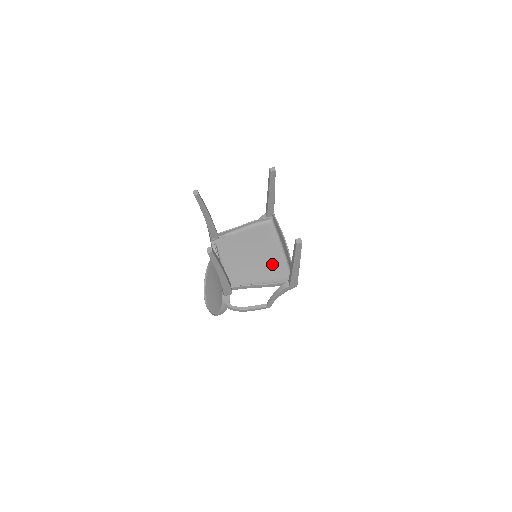
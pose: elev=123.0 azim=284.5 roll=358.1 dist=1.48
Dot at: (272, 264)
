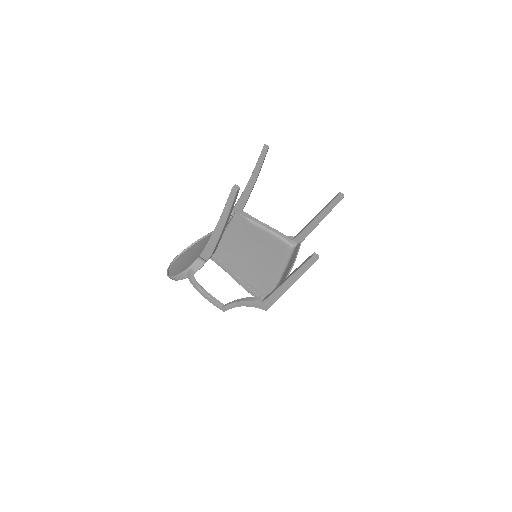
Dot at: (263, 275)
